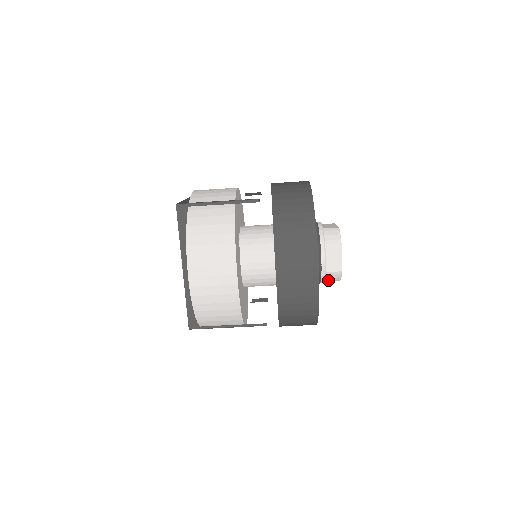
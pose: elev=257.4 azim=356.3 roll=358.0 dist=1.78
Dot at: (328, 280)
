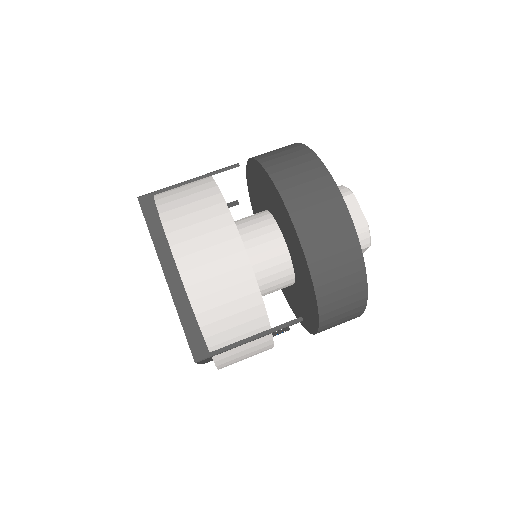
Dot at: occluded
